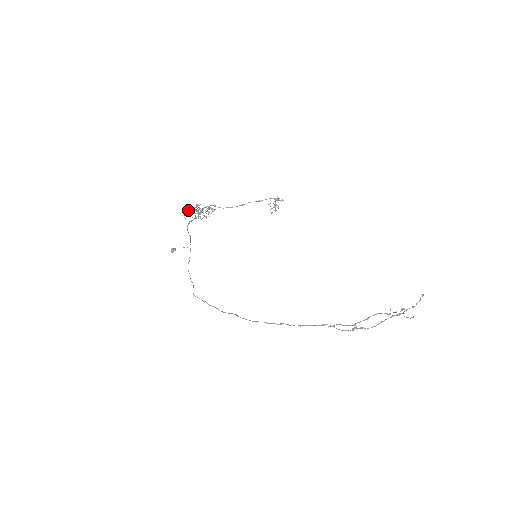
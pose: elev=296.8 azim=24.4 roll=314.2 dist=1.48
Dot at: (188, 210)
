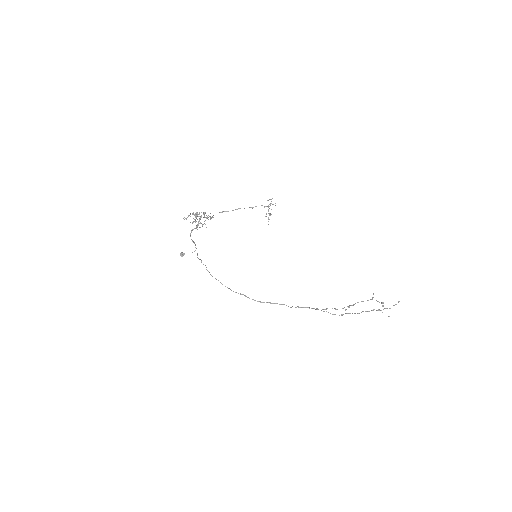
Dot at: (187, 217)
